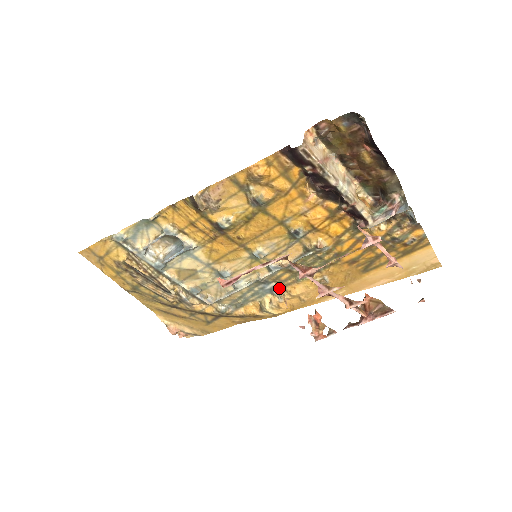
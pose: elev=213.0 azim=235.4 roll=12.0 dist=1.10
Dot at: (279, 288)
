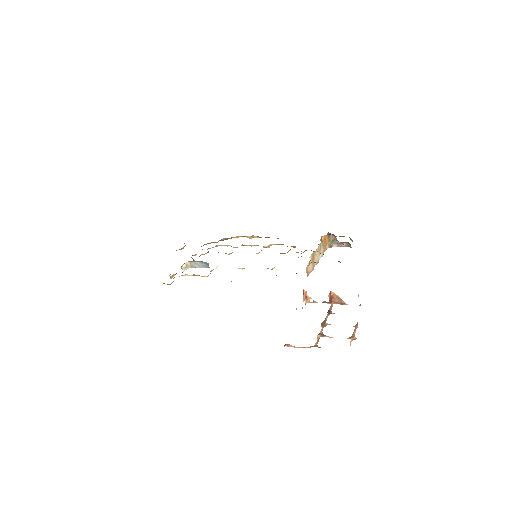
Dot at: occluded
